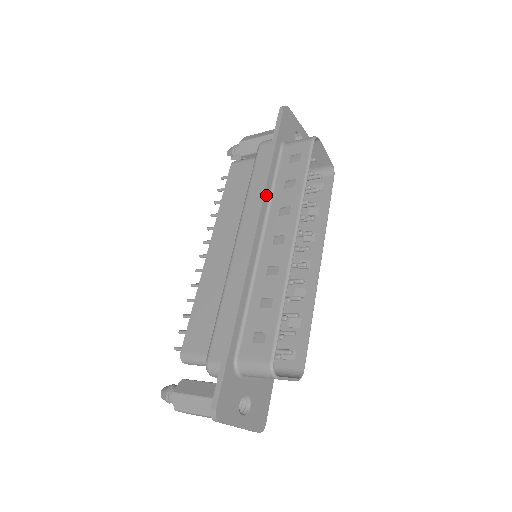
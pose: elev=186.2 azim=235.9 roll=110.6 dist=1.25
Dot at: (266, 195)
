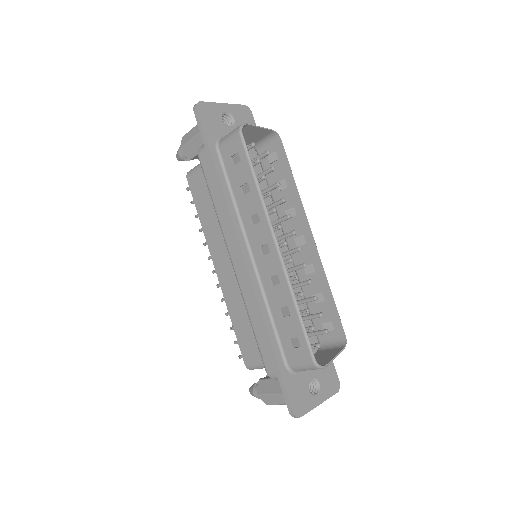
Dot at: (231, 210)
